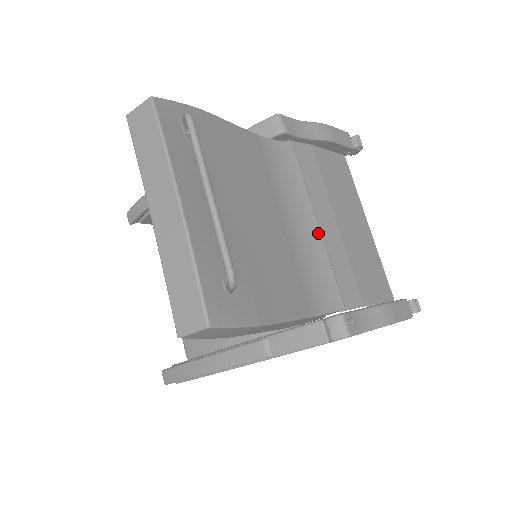
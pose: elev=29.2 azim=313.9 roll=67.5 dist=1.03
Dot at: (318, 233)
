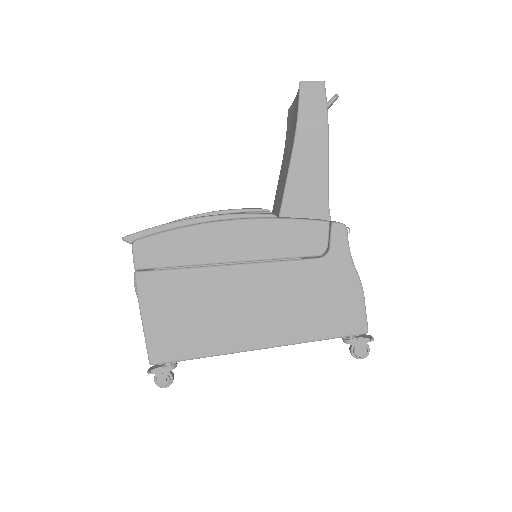
Dot at: occluded
